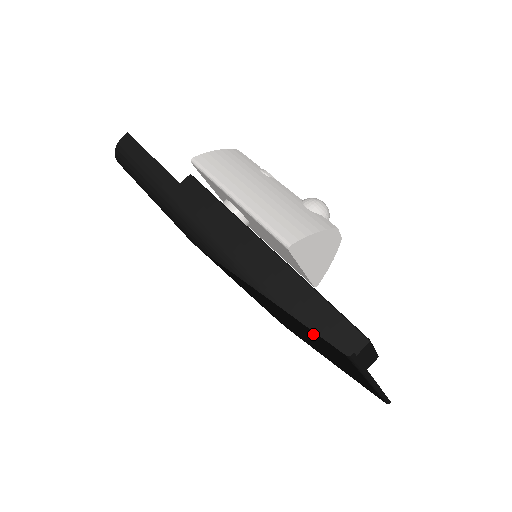
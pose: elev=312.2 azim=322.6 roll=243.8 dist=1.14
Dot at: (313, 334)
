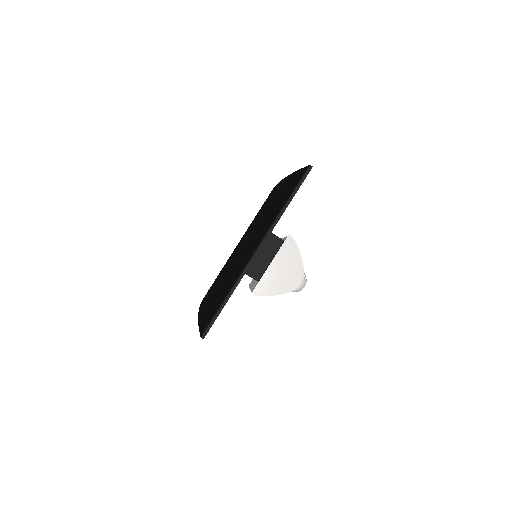
Dot at: (292, 183)
